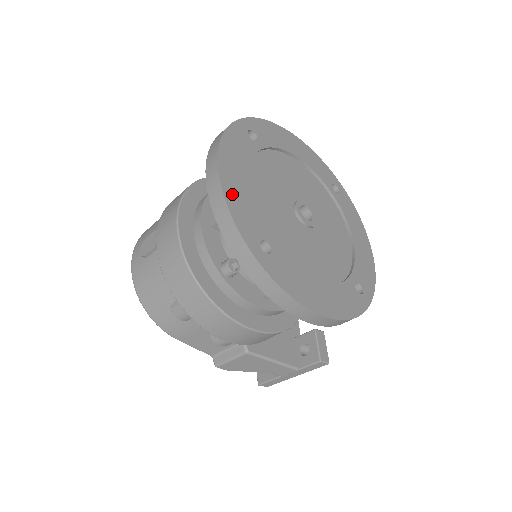
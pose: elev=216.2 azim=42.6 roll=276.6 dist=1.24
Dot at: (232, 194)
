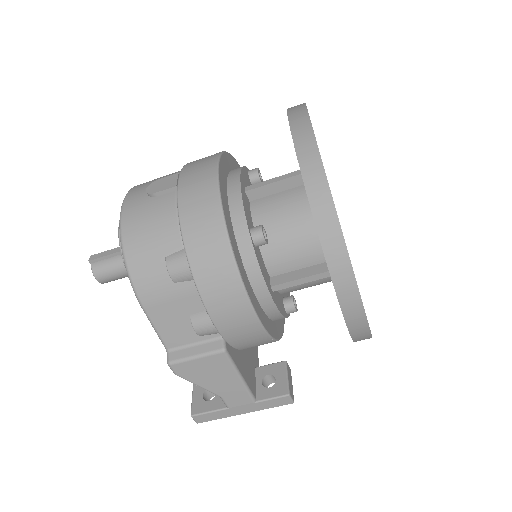
Dot at: occluded
